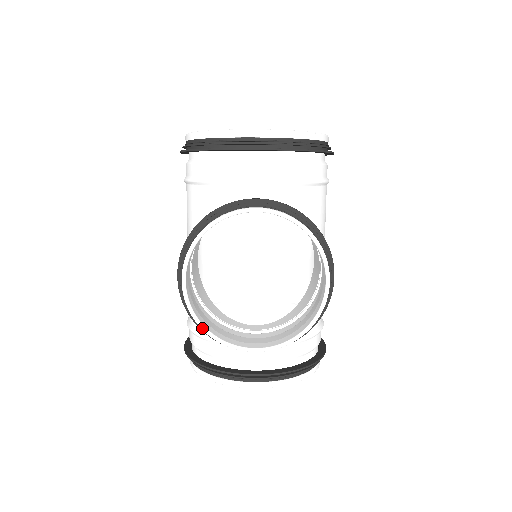
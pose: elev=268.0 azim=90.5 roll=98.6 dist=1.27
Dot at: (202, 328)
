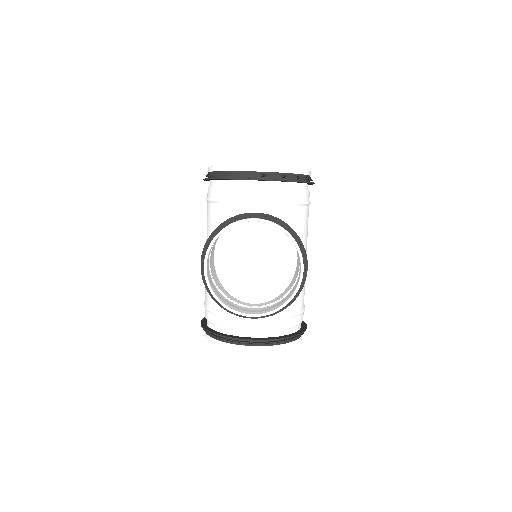
Dot at: (216, 299)
